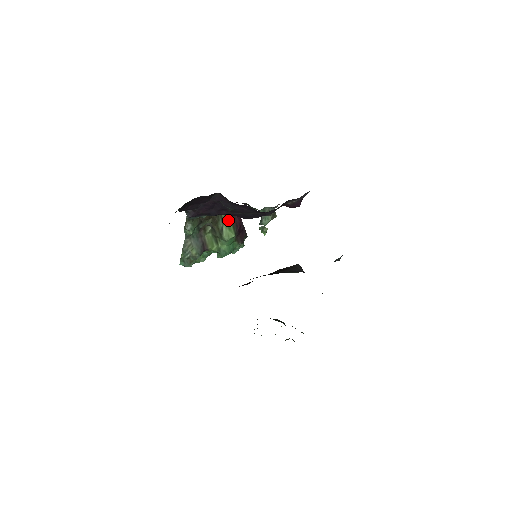
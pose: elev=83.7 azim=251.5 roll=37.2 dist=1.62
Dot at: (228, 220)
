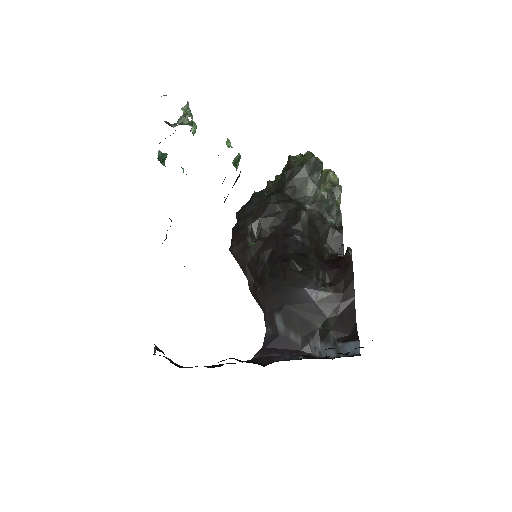
Dot at: occluded
